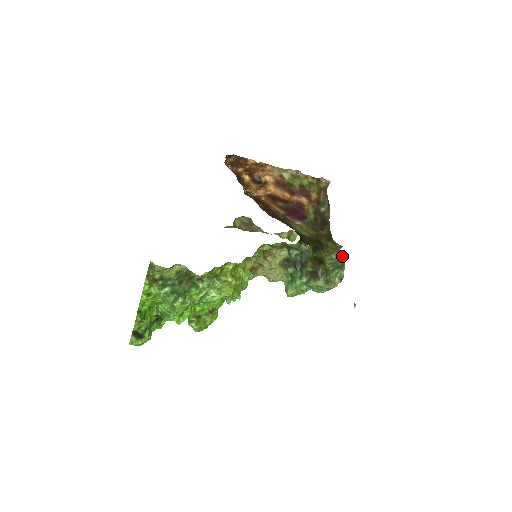
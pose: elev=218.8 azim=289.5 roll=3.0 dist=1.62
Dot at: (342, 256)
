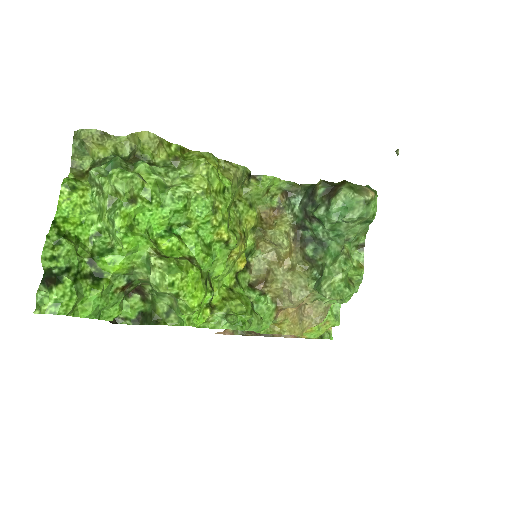
Dot at: occluded
